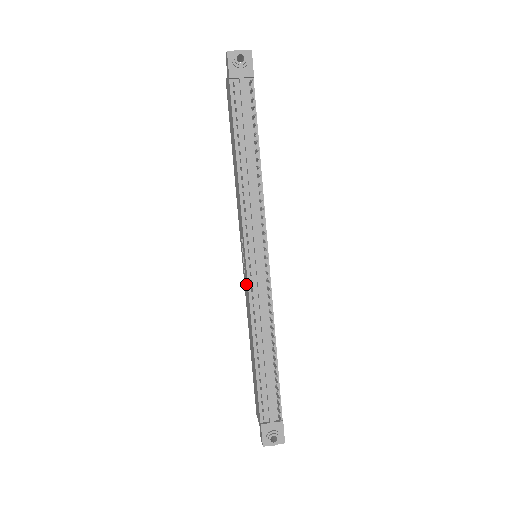
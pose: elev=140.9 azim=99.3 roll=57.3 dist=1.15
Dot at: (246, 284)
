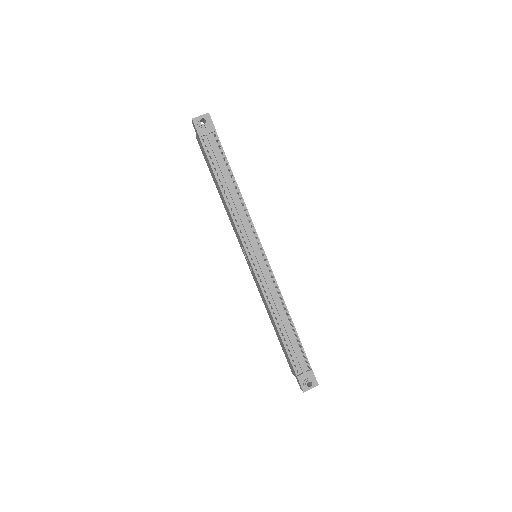
Dot at: (255, 278)
